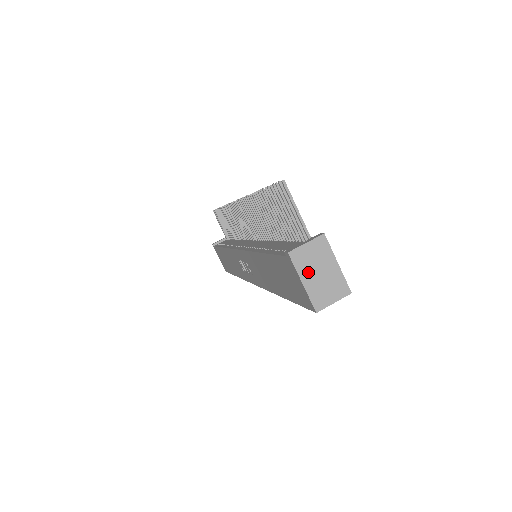
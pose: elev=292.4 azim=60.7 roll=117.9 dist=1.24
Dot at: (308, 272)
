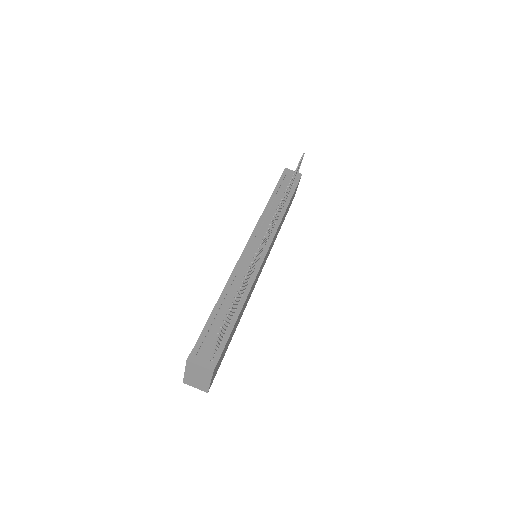
Dot at: (191, 372)
